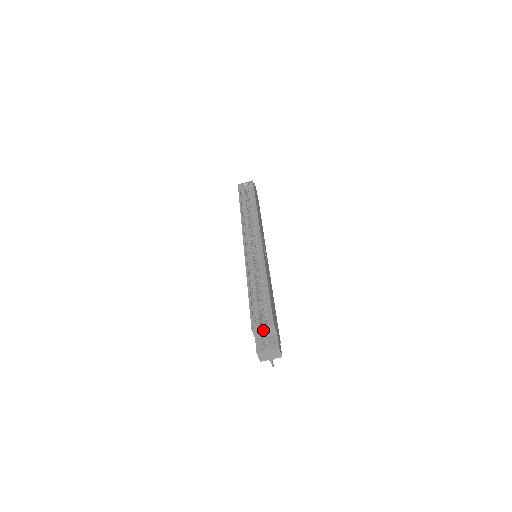
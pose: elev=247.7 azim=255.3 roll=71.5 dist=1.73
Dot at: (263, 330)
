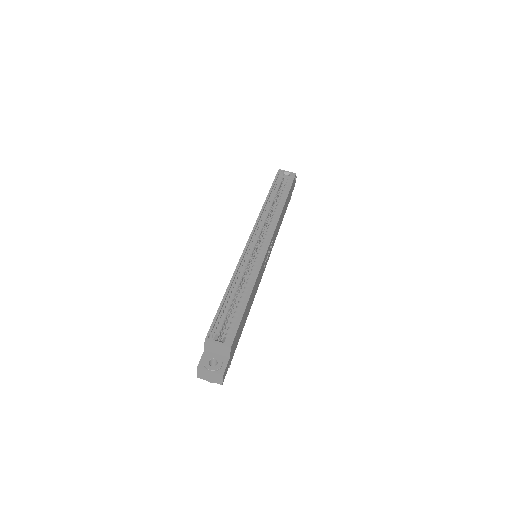
Dot at: (217, 347)
